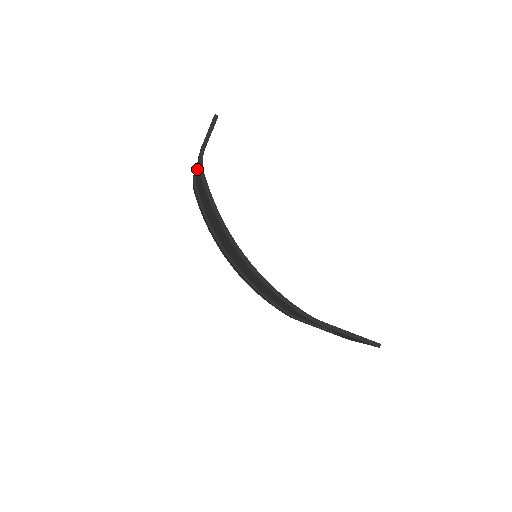
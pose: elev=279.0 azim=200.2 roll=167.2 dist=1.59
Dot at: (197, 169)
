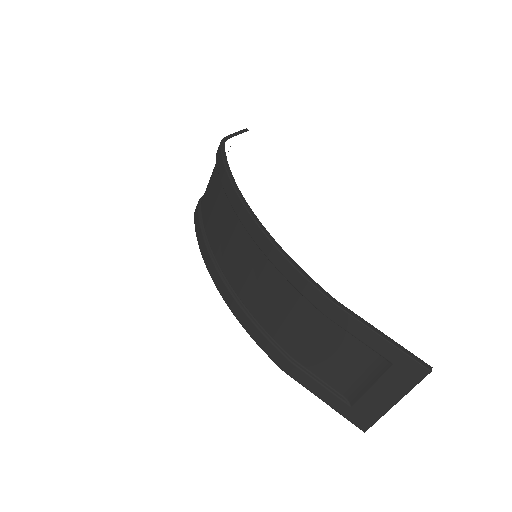
Dot at: occluded
